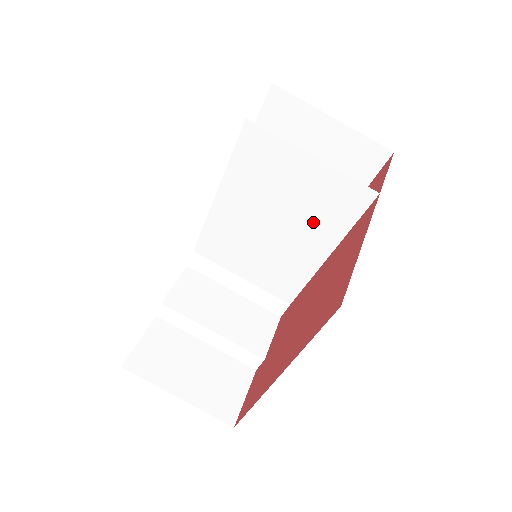
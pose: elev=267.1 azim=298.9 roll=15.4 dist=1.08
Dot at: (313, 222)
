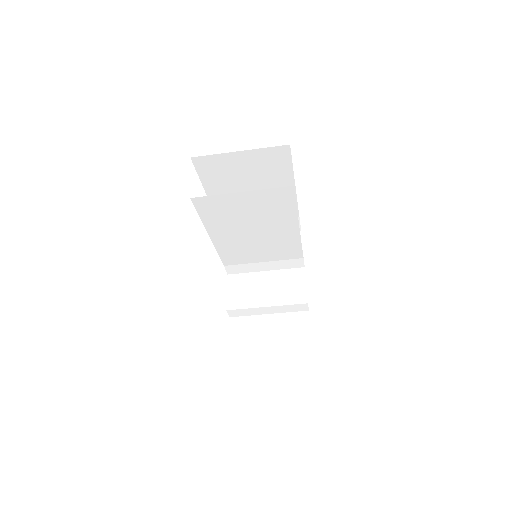
Dot at: (273, 217)
